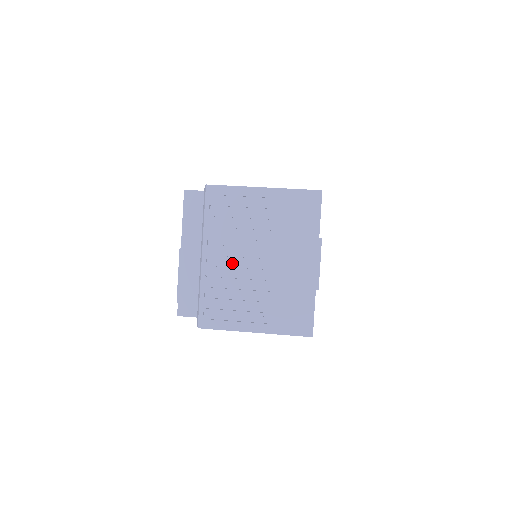
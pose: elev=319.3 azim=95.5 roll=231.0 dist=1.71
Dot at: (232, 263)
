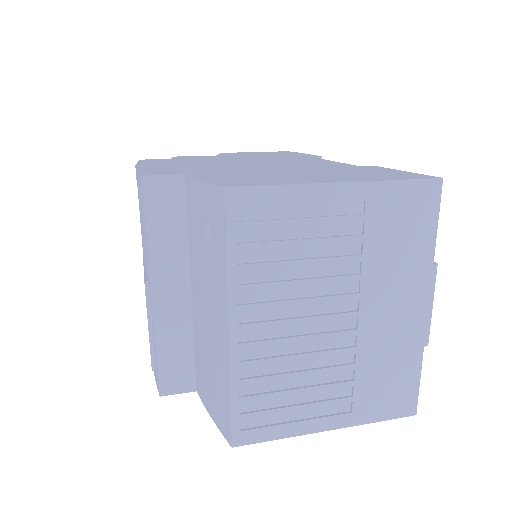
Dot at: (285, 329)
